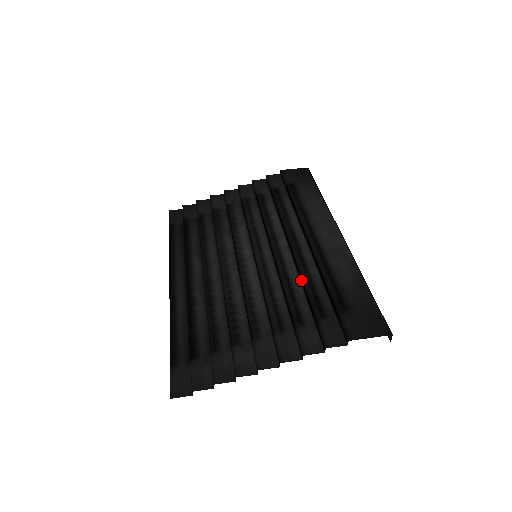
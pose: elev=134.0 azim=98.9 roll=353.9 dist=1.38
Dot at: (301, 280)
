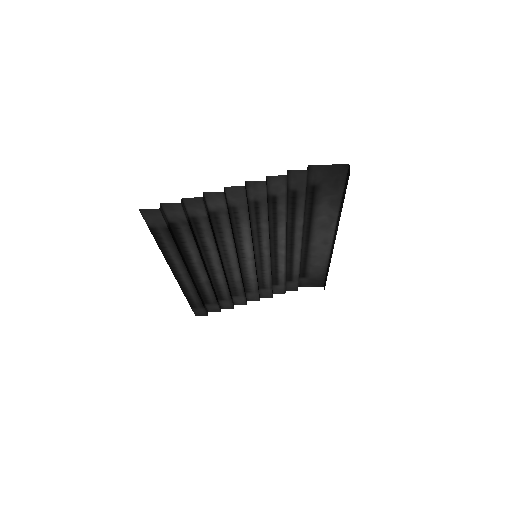
Dot at: (286, 221)
